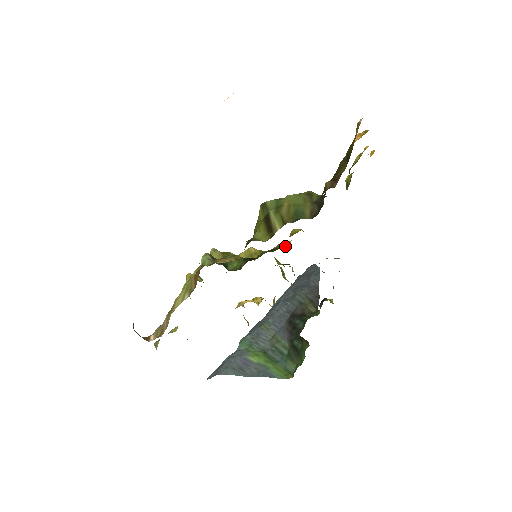
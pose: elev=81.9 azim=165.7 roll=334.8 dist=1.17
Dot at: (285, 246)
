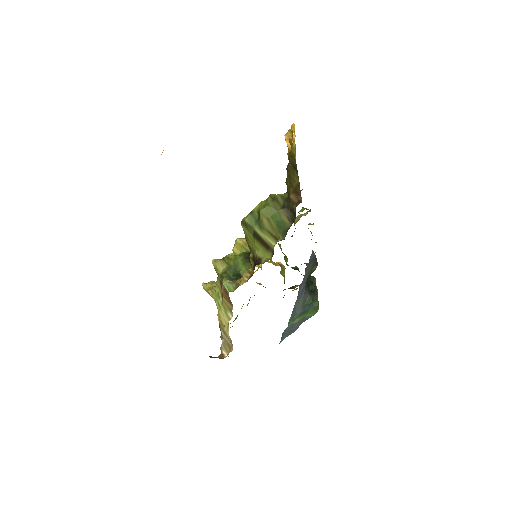
Dot at: occluded
